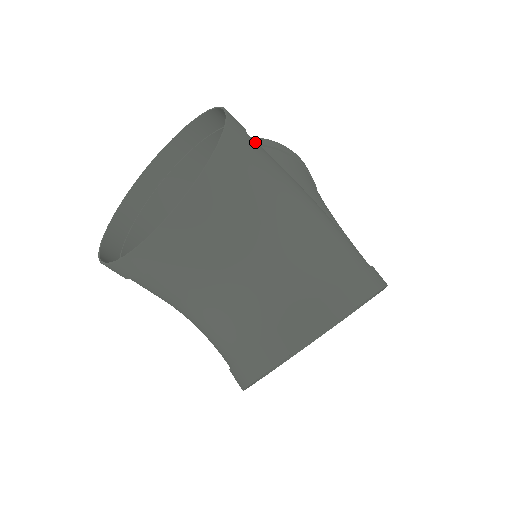
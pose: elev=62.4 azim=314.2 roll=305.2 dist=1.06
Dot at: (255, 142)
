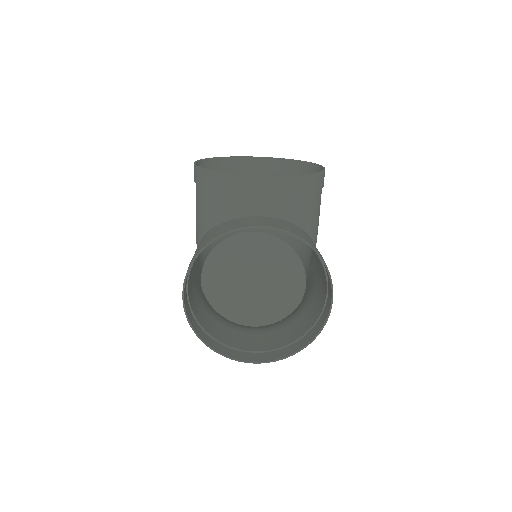
Dot at: occluded
